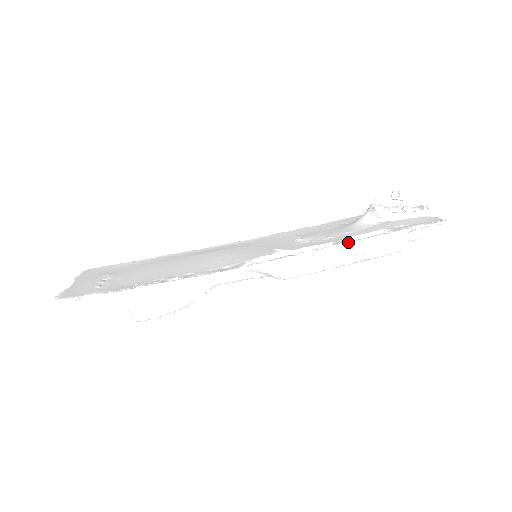
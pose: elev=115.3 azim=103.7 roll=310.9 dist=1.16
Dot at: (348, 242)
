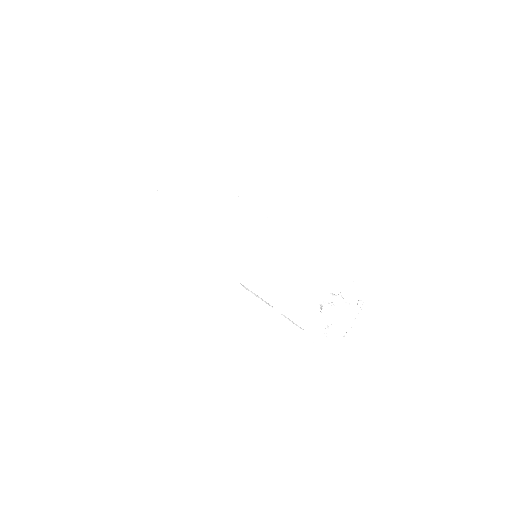
Dot at: (280, 314)
